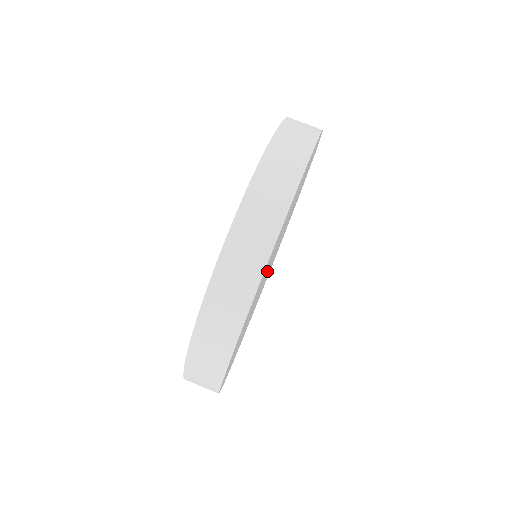
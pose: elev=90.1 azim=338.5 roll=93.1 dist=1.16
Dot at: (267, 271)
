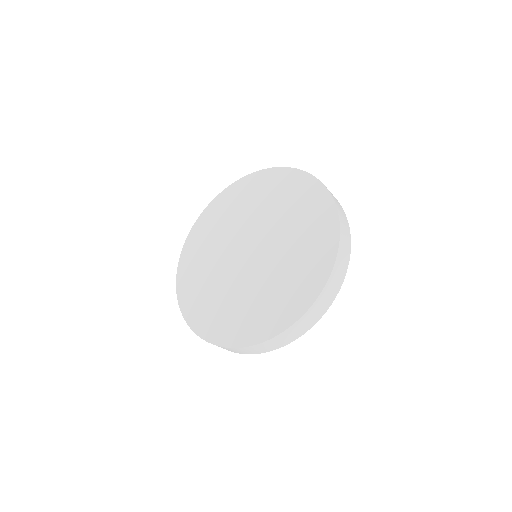
Dot at: occluded
